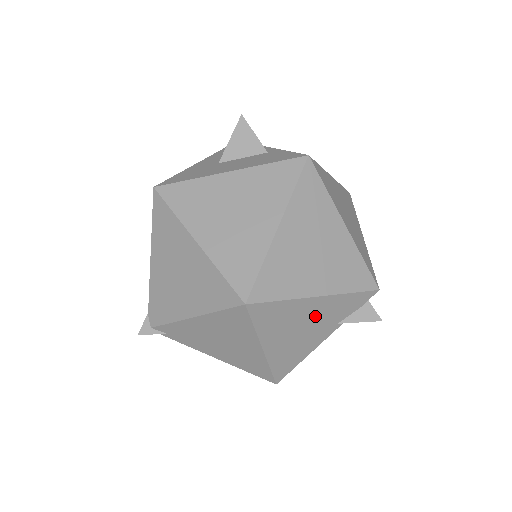
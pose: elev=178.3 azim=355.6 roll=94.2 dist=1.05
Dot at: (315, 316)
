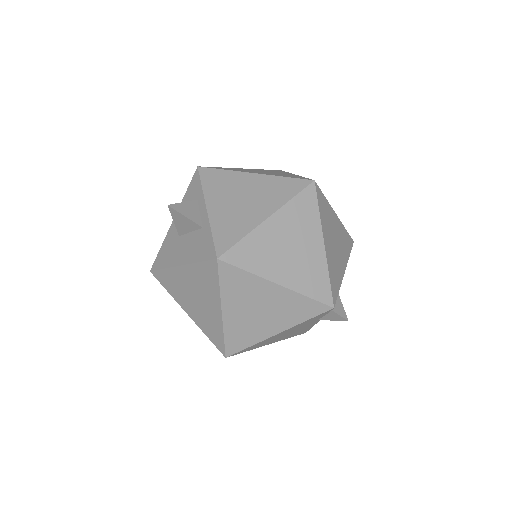
Dot at: (290, 331)
